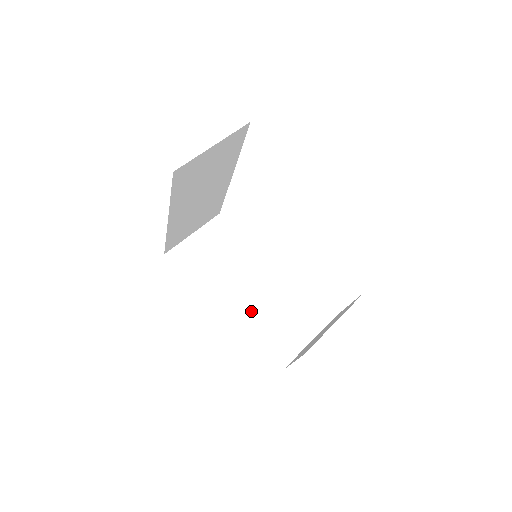
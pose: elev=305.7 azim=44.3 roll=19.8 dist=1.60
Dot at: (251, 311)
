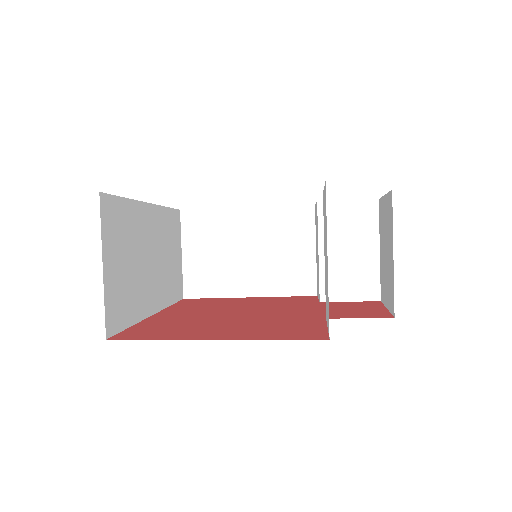
Dot at: (300, 263)
